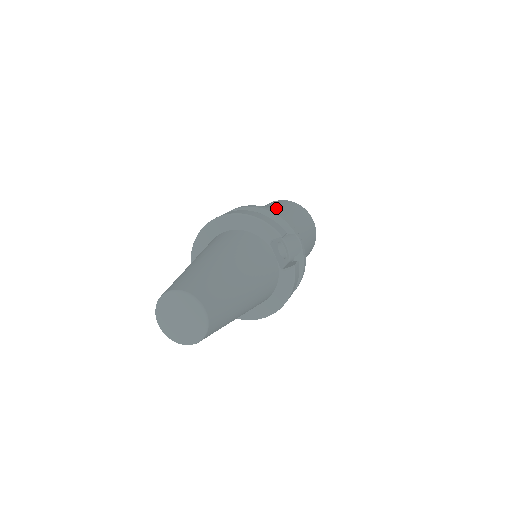
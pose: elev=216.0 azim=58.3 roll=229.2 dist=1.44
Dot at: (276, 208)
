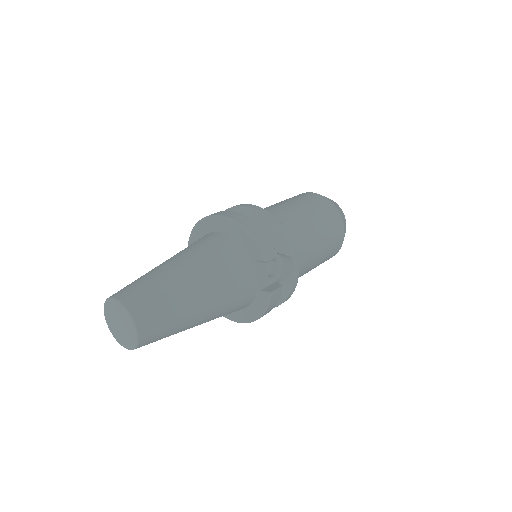
Dot at: (300, 209)
